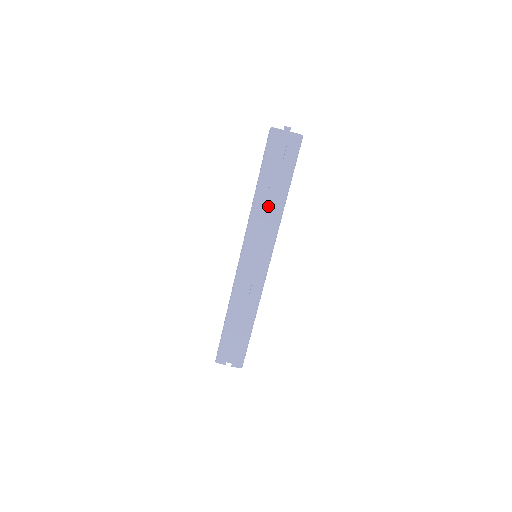
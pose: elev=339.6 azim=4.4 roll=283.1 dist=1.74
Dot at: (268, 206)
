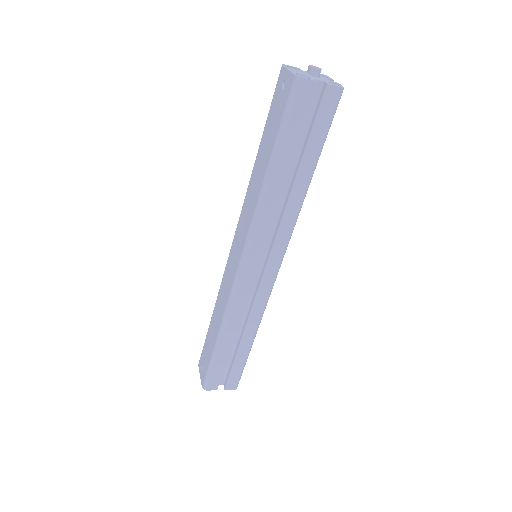
Dot at: (282, 192)
